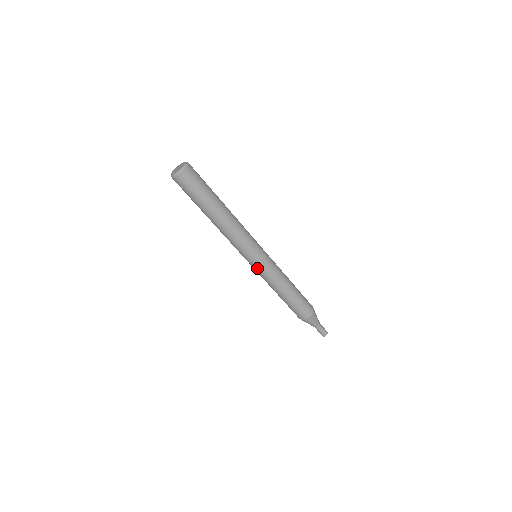
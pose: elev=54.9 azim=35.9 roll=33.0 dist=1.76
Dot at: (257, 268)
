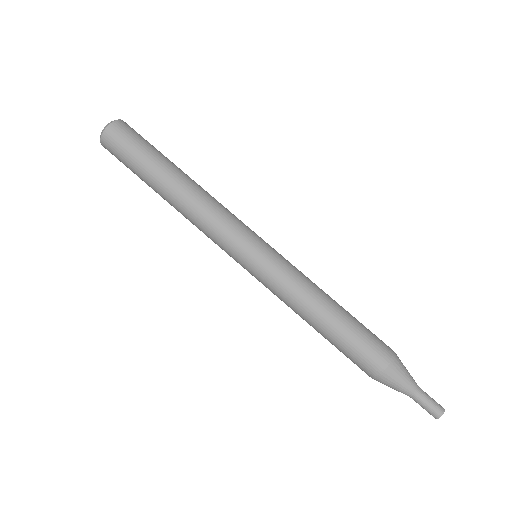
Dot at: (257, 273)
